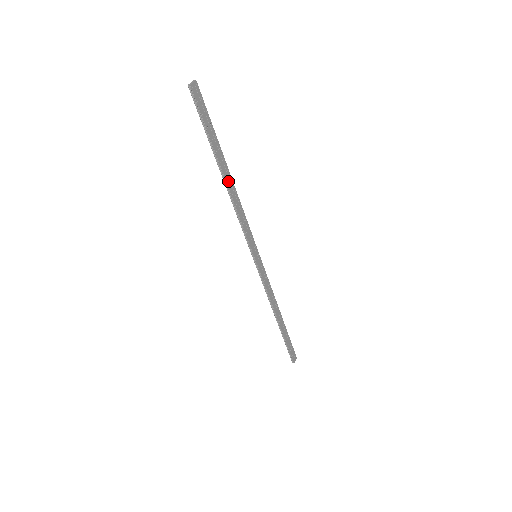
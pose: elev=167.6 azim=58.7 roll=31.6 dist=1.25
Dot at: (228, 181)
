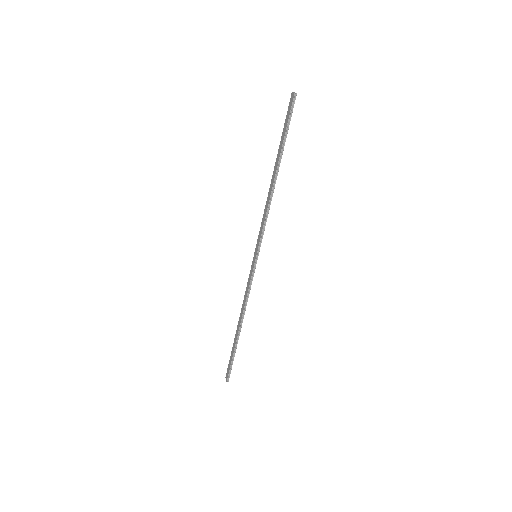
Dot at: (275, 179)
